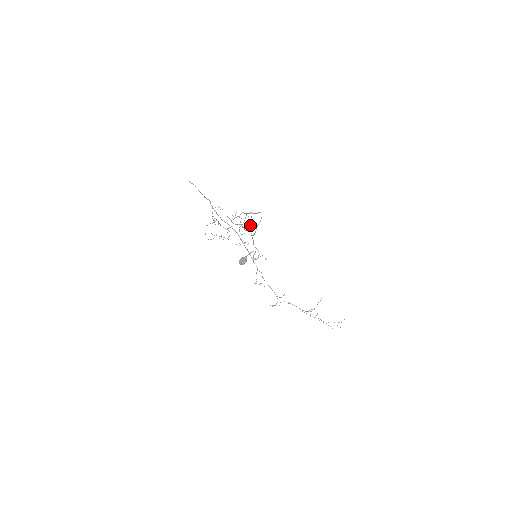
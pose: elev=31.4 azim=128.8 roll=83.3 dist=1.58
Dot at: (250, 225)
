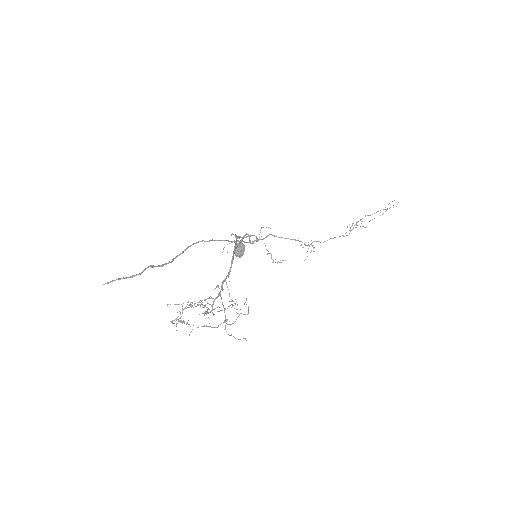
Dot at: occluded
